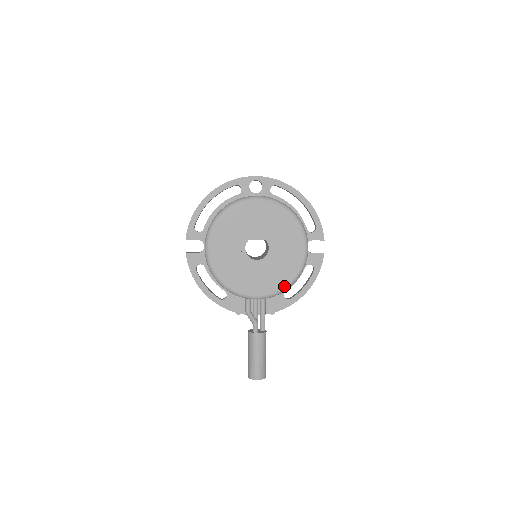
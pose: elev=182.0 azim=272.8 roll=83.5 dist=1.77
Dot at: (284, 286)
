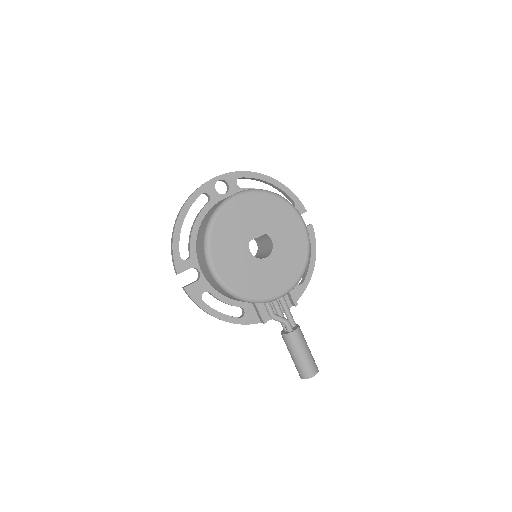
Dot at: (302, 270)
